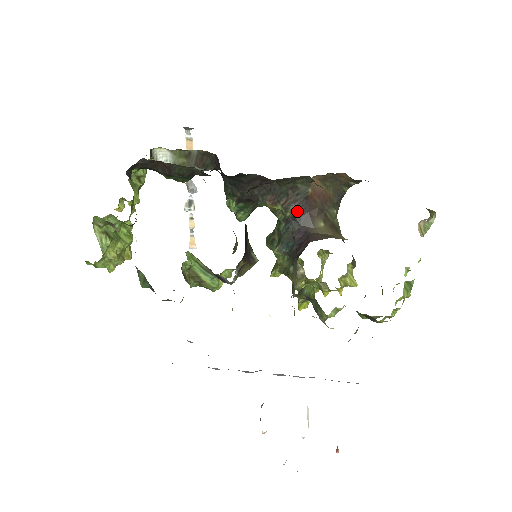
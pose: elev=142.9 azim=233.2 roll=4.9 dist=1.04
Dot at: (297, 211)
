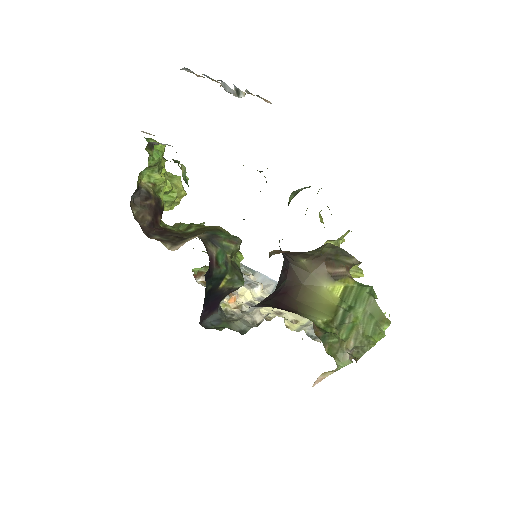
Dot at: occluded
